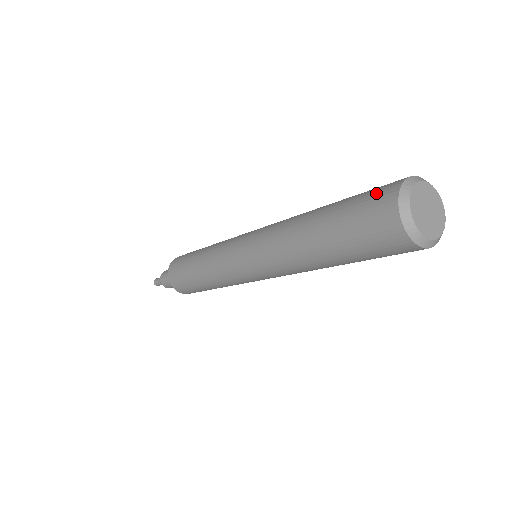
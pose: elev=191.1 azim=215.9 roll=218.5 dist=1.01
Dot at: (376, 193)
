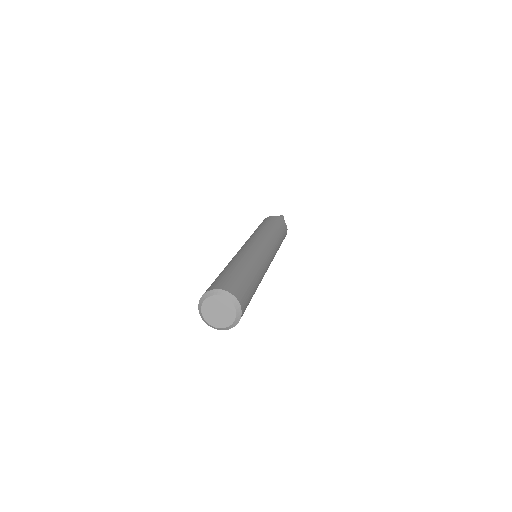
Dot at: occluded
